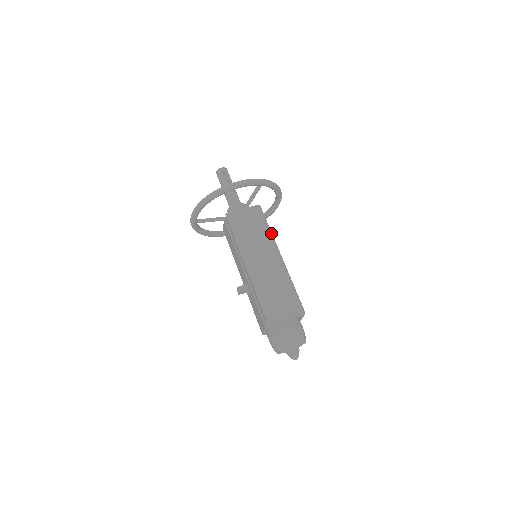
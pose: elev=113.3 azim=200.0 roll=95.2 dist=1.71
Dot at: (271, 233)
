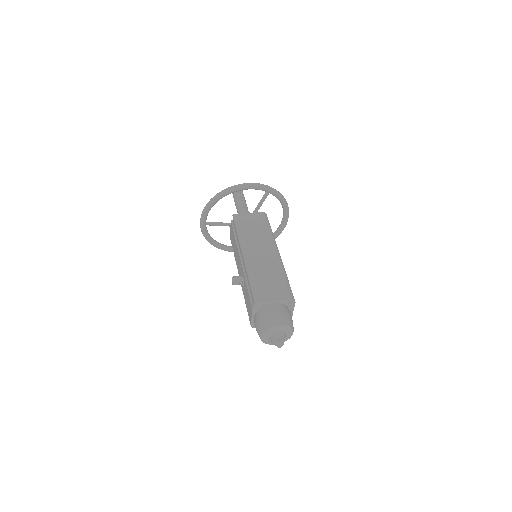
Dot at: occluded
